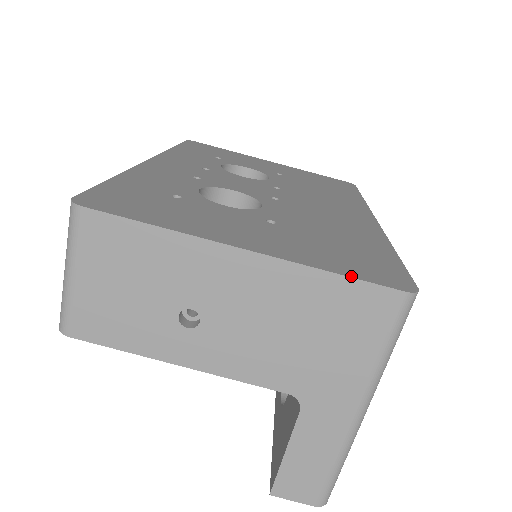
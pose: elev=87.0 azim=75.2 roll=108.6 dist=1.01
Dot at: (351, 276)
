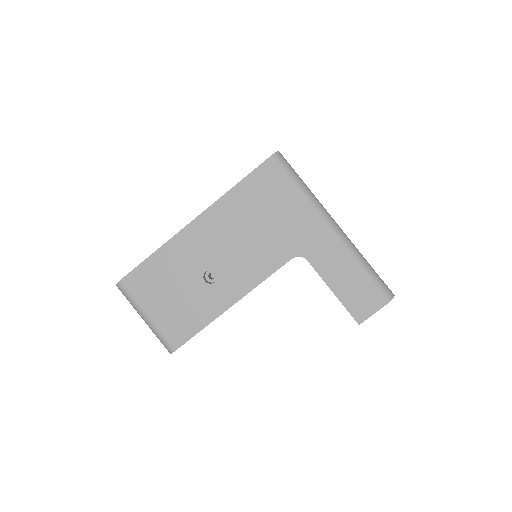
Dot at: (244, 178)
